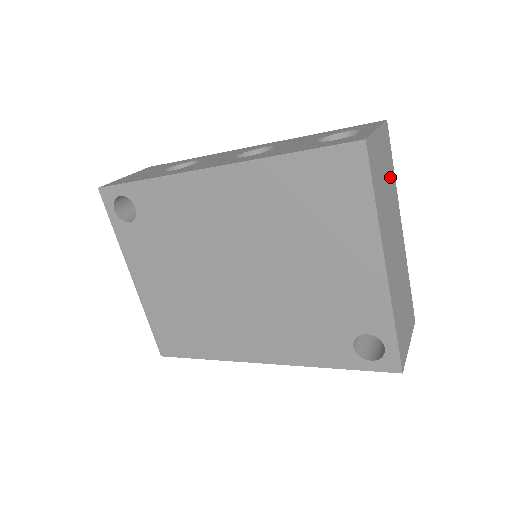
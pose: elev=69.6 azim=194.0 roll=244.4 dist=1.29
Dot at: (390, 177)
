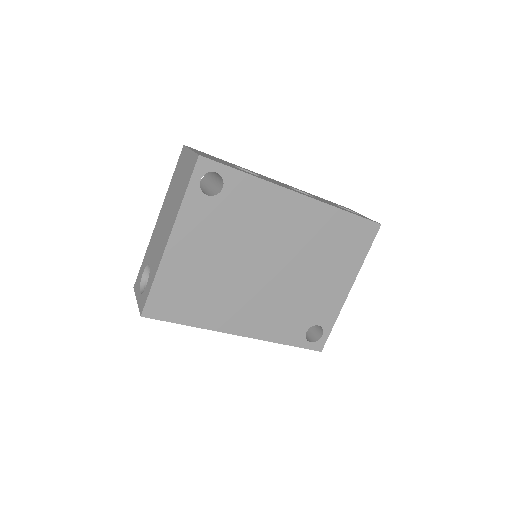
Dot at: occluded
